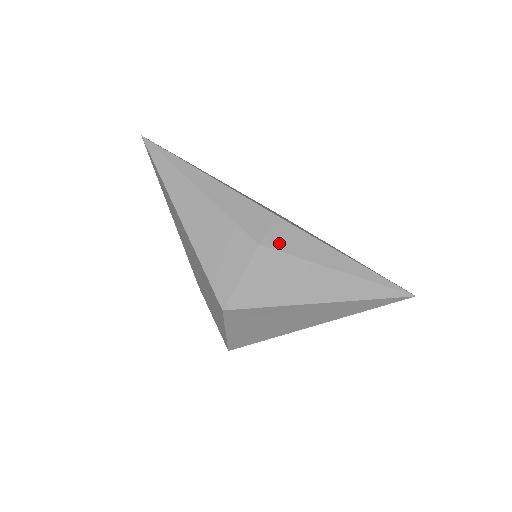
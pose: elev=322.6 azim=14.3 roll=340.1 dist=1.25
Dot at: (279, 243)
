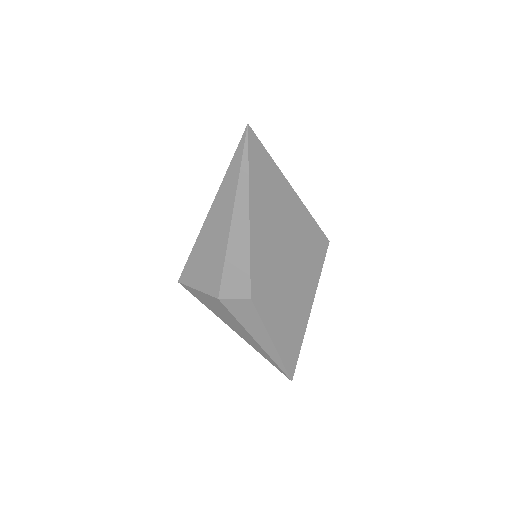
Dot at: (233, 308)
